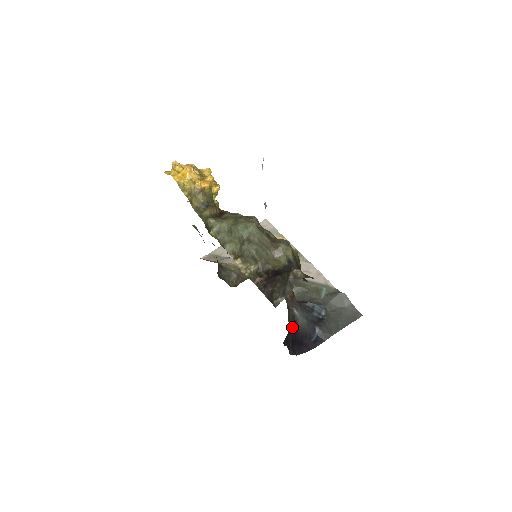
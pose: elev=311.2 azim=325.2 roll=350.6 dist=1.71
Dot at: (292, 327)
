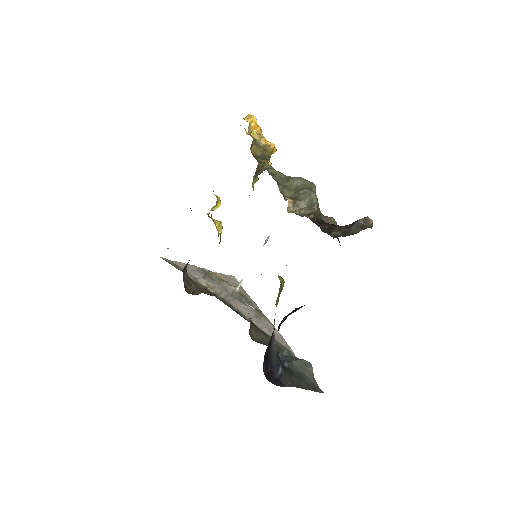
Dot at: (272, 335)
